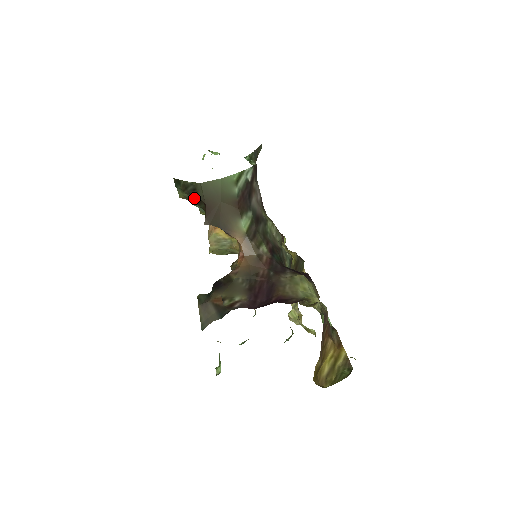
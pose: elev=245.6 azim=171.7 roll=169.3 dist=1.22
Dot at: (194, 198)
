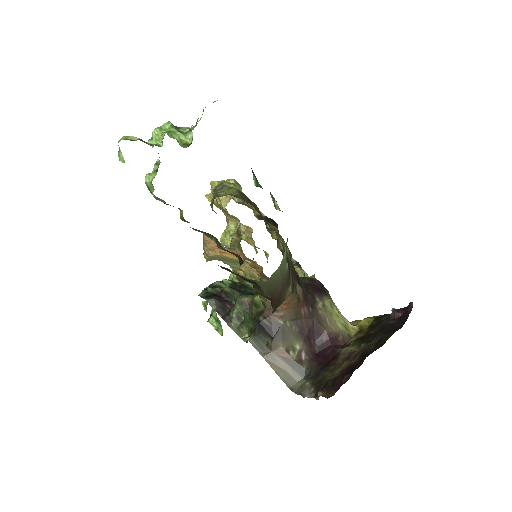
Dot at: occluded
